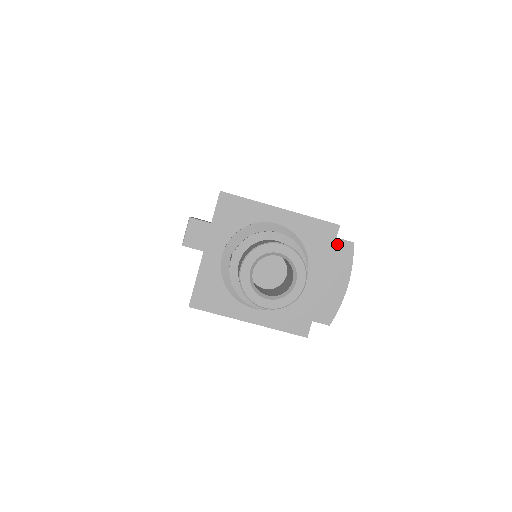
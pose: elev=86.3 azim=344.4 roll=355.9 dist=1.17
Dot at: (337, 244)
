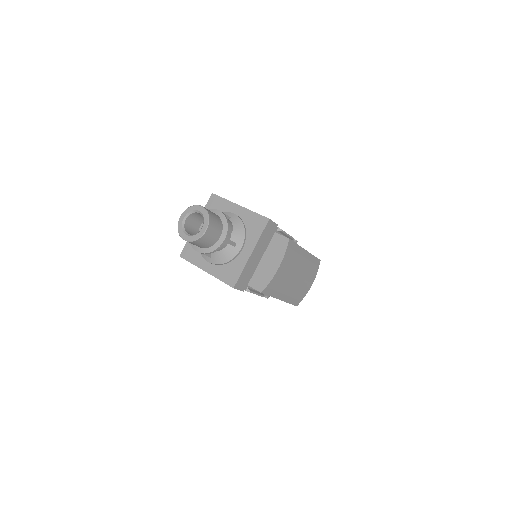
Dot at: (279, 238)
